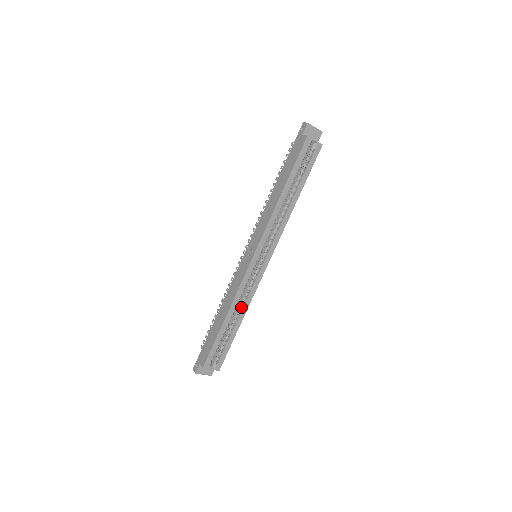
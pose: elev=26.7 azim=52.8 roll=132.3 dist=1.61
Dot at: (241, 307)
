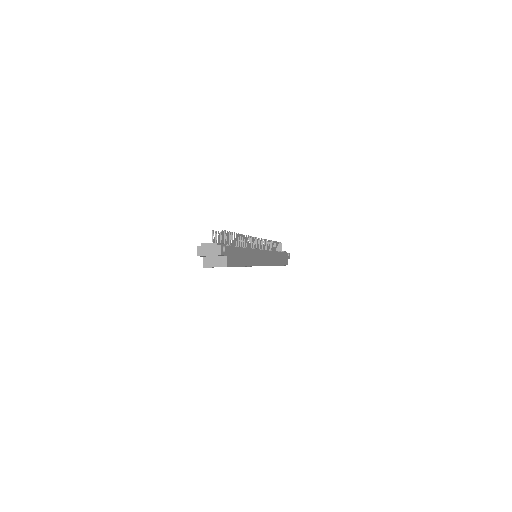
Dot at: occluded
